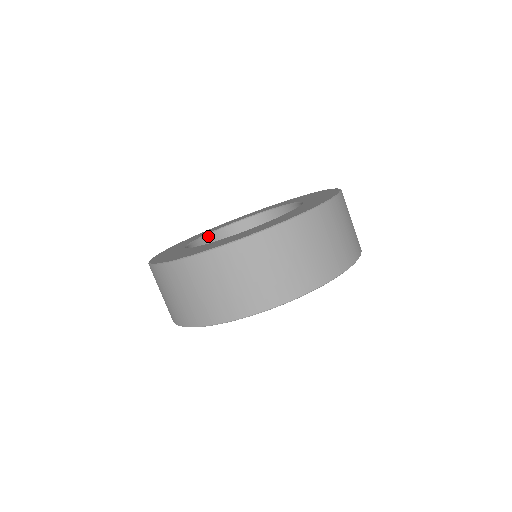
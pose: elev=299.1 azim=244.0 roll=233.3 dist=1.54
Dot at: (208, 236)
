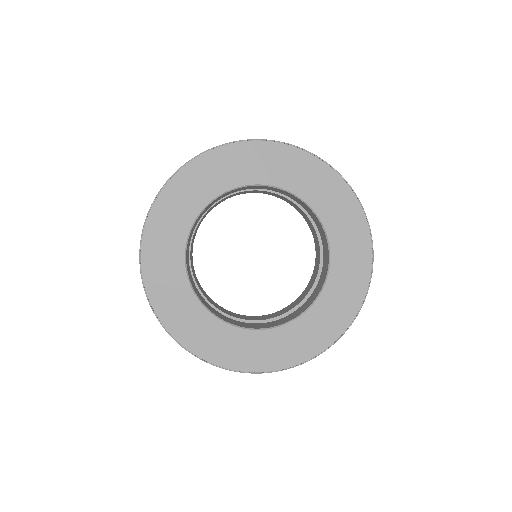
Dot at: (253, 186)
